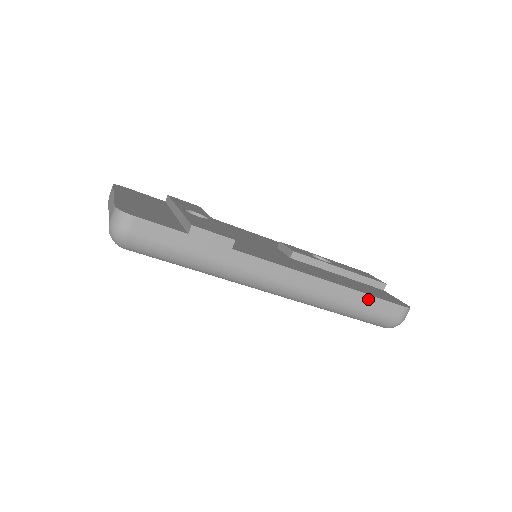
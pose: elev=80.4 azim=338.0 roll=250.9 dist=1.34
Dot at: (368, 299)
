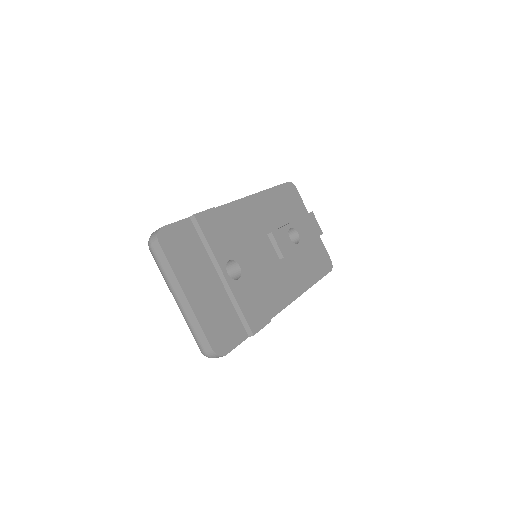
Dot at: occluded
